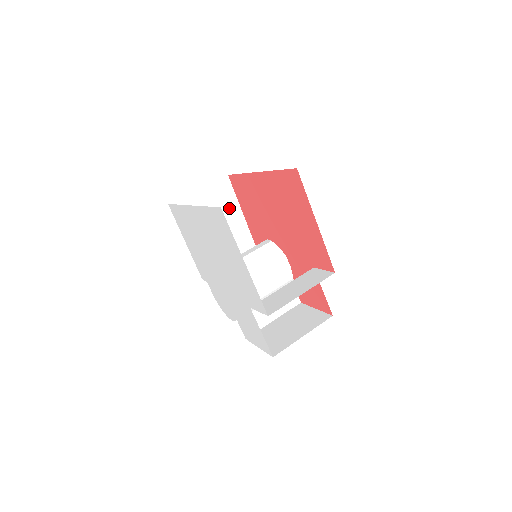
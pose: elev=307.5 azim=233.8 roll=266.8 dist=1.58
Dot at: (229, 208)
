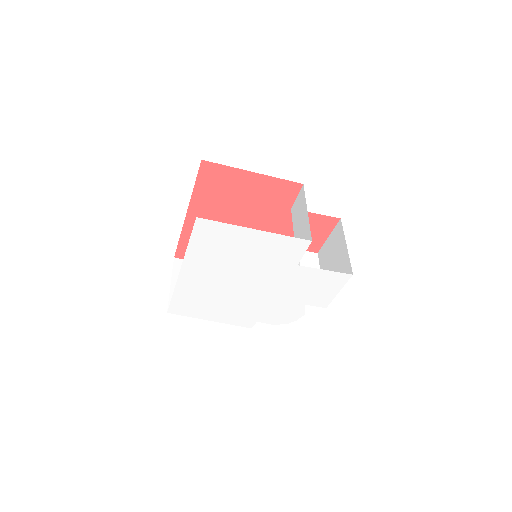
Dot at: occluded
